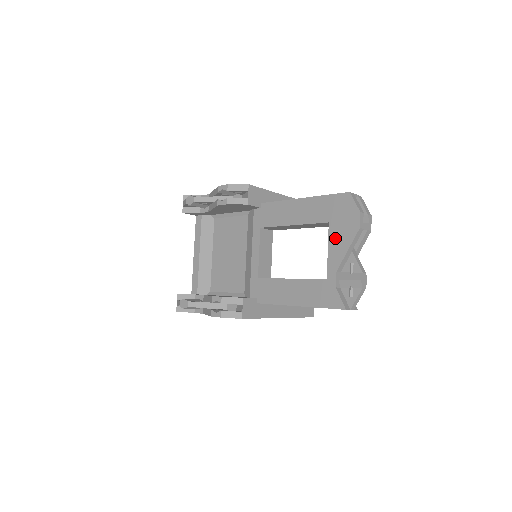
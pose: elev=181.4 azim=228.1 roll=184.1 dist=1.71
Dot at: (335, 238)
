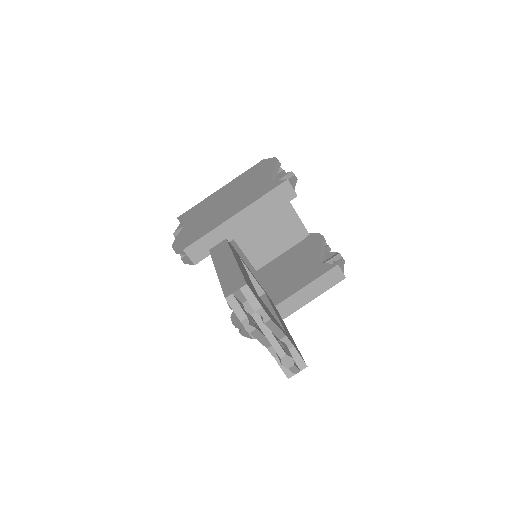
Dot at: occluded
